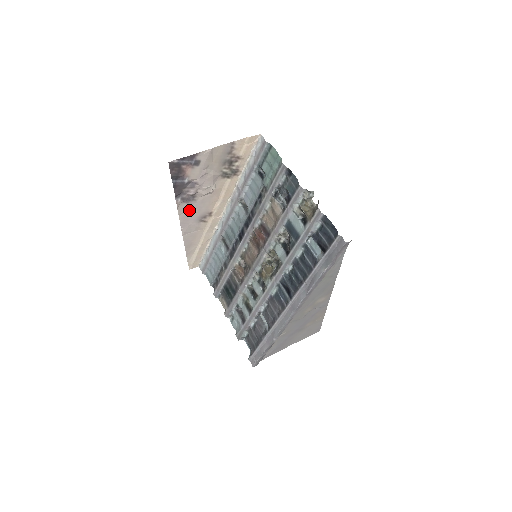
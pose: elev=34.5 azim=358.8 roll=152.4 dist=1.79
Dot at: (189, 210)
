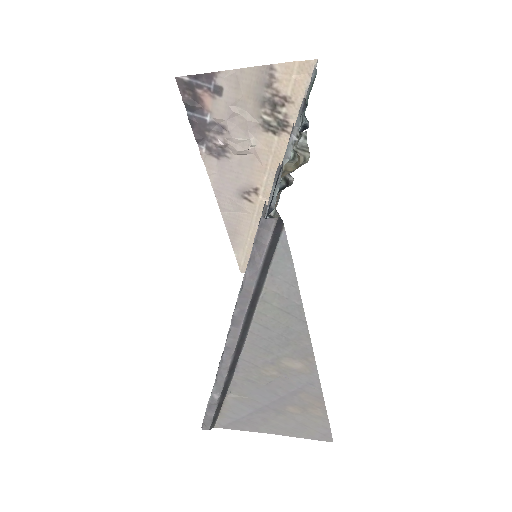
Dot at: (223, 172)
